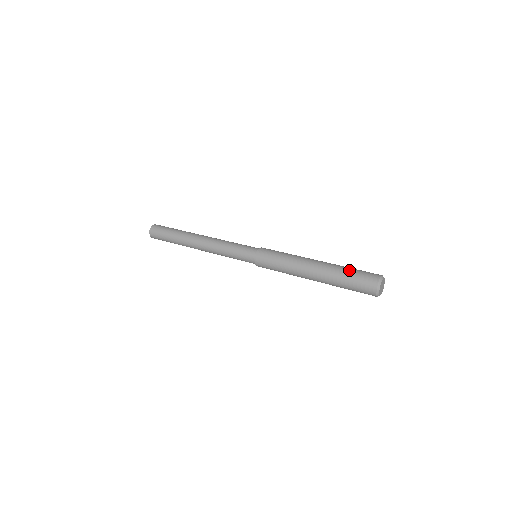
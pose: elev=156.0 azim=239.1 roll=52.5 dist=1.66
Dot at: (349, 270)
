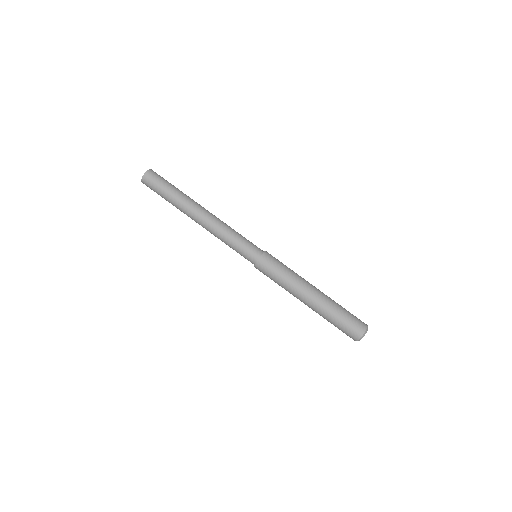
Dot at: occluded
